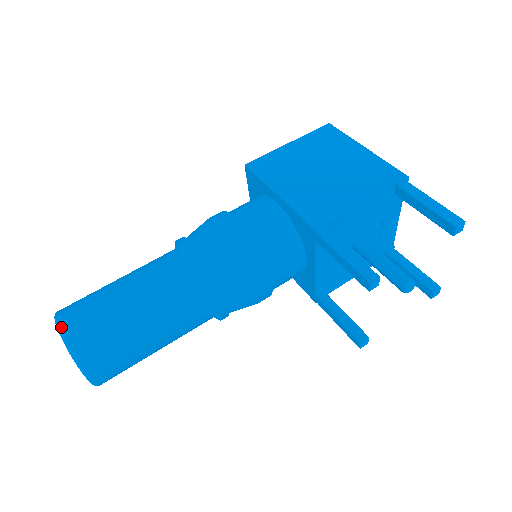
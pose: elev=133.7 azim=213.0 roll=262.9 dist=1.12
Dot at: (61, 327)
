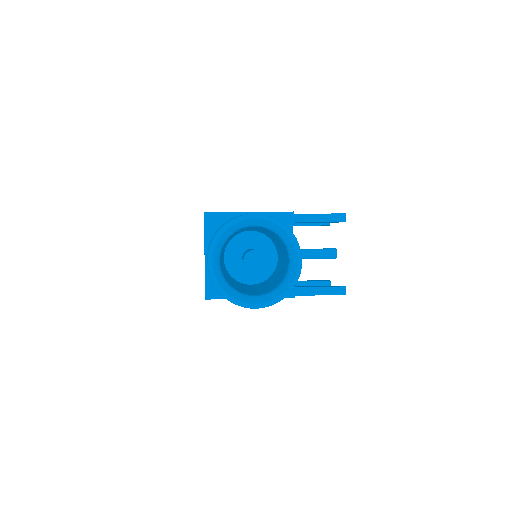
Dot at: occluded
